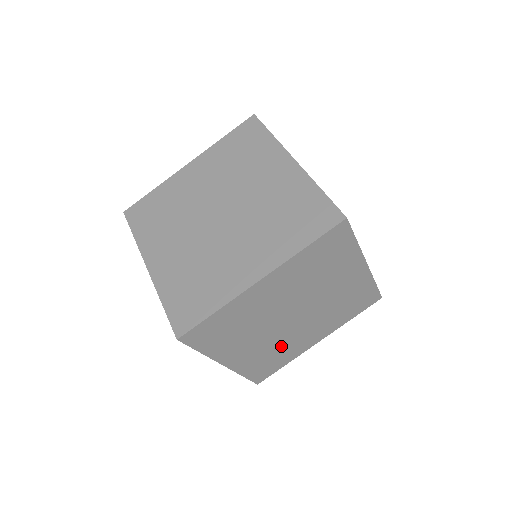
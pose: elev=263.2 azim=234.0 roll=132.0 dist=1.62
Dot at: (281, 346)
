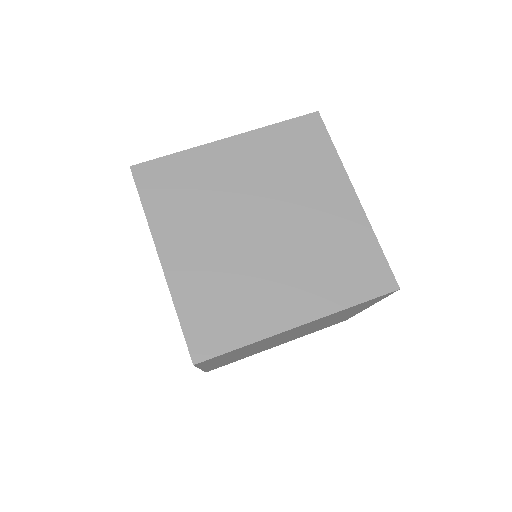
Dot at: (240, 284)
